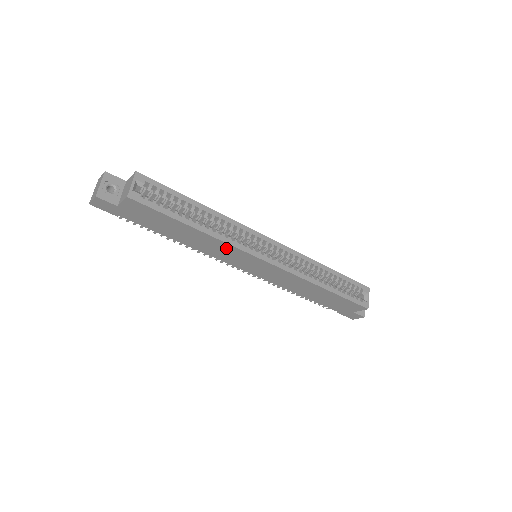
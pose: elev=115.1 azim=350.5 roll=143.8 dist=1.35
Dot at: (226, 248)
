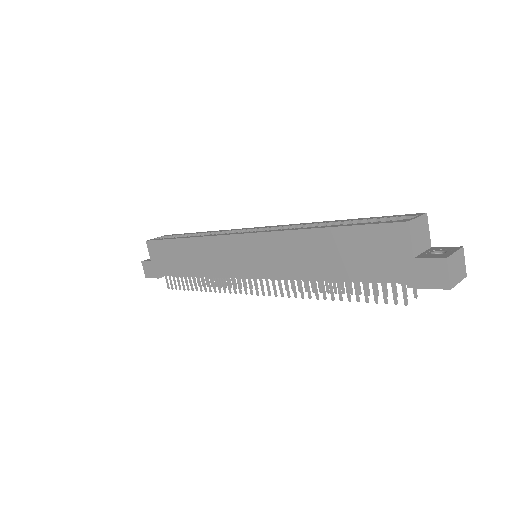
Dot at: (210, 247)
